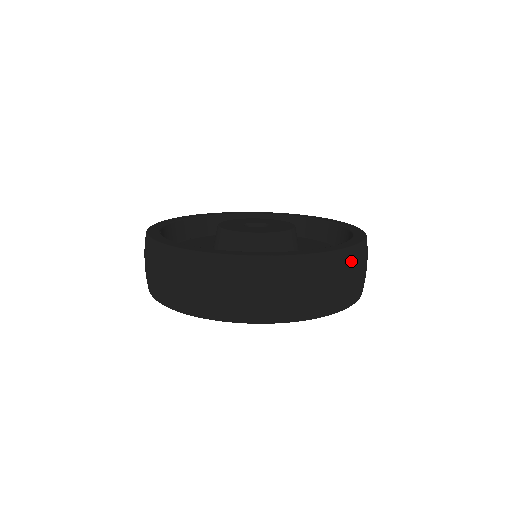
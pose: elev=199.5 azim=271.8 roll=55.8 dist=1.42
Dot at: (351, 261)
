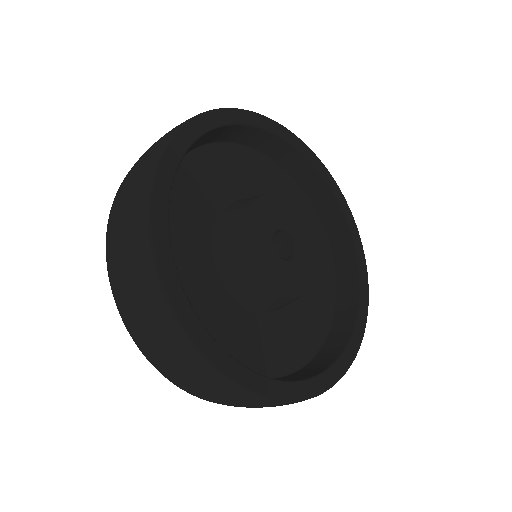
Dot at: occluded
